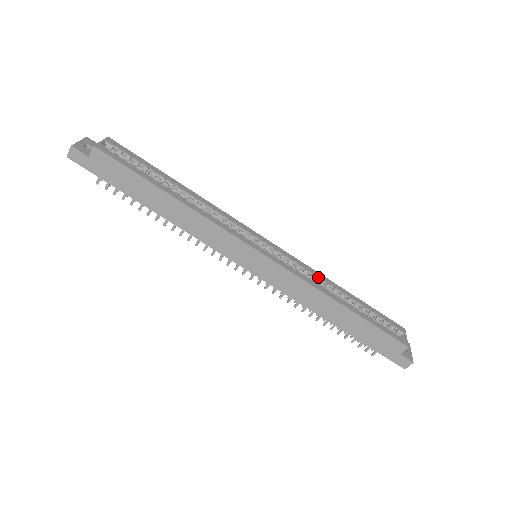
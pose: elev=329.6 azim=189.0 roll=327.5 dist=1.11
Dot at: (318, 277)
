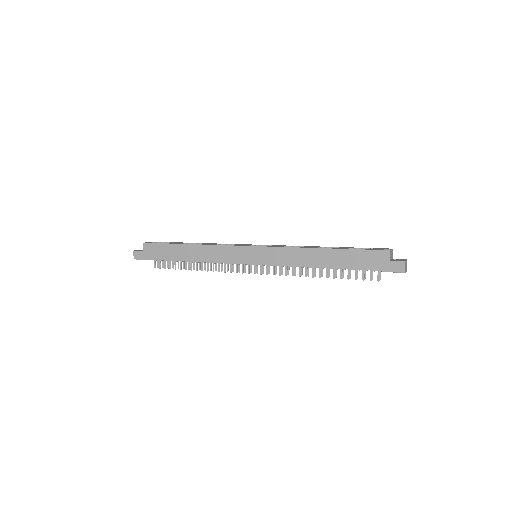
Dot at: occluded
